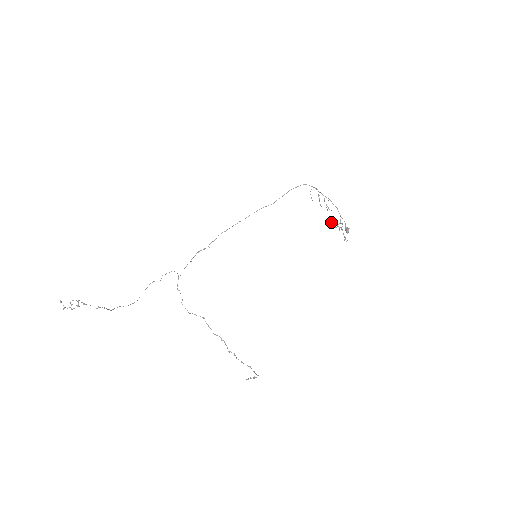
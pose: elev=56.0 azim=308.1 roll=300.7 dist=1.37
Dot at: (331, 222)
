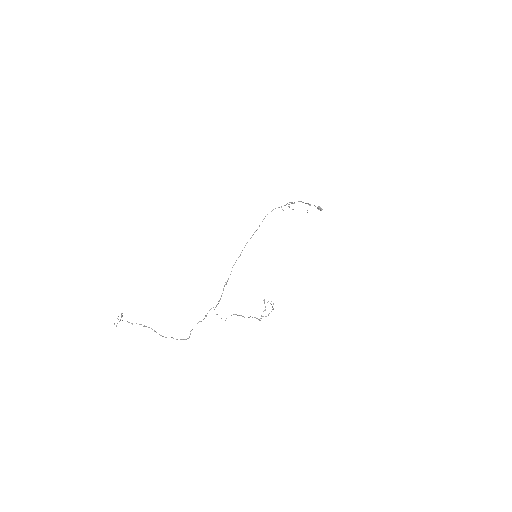
Dot at: occluded
